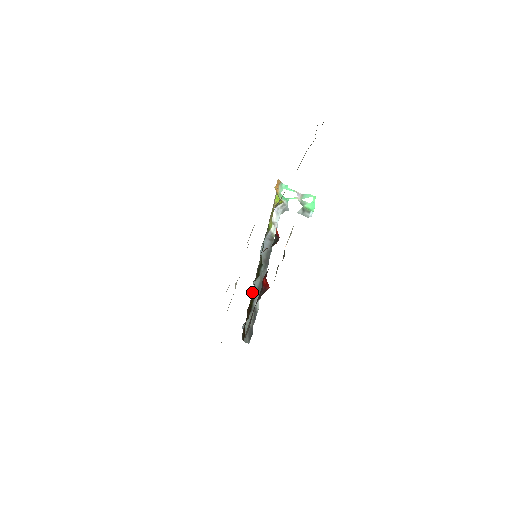
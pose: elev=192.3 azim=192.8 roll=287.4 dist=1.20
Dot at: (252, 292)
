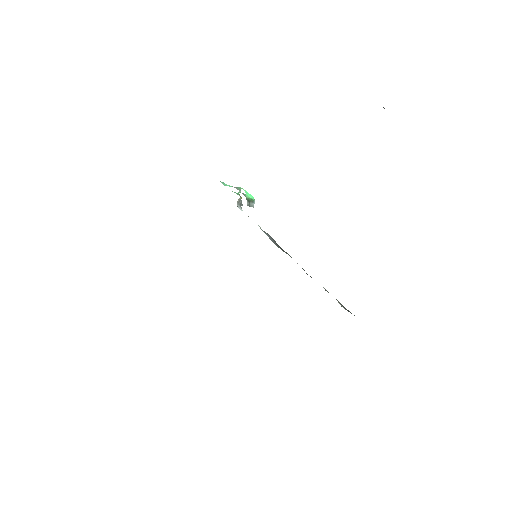
Dot at: occluded
